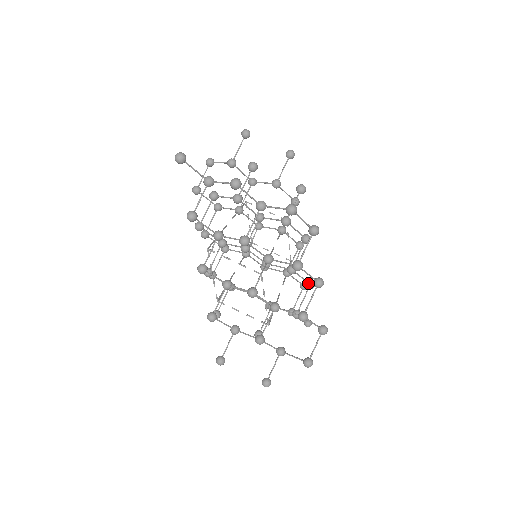
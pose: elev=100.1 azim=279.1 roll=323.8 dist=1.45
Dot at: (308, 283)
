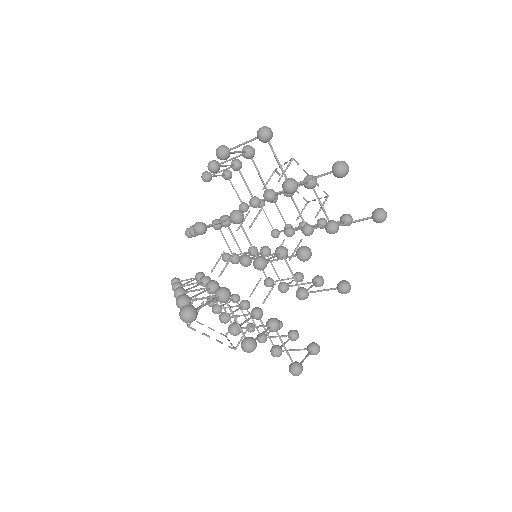
Dot at: (296, 279)
